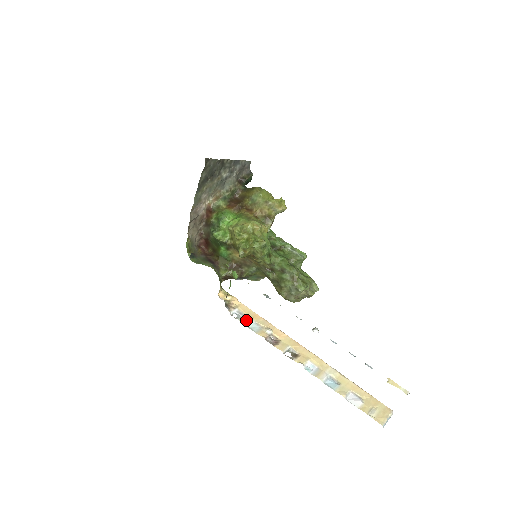
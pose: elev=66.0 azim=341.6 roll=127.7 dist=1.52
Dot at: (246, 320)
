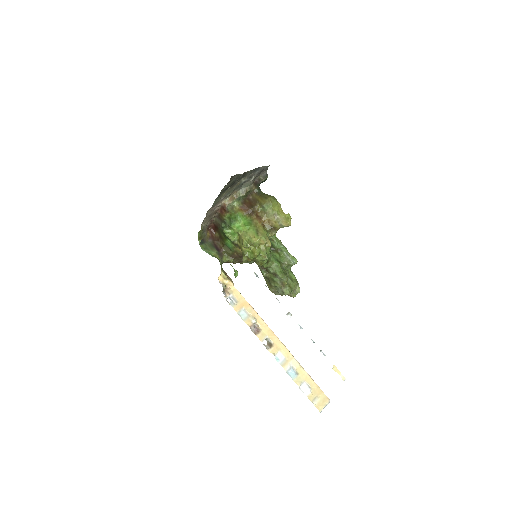
Dot at: (237, 307)
